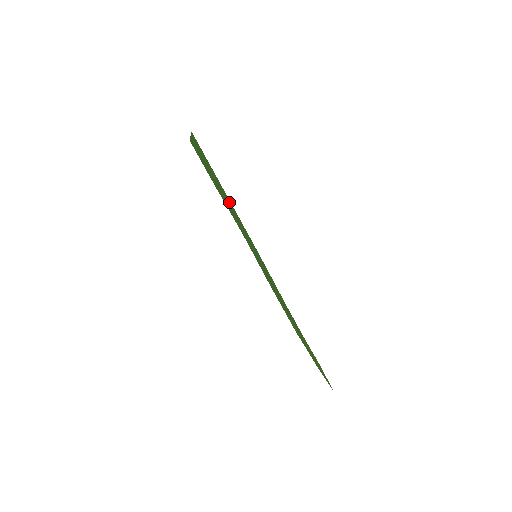
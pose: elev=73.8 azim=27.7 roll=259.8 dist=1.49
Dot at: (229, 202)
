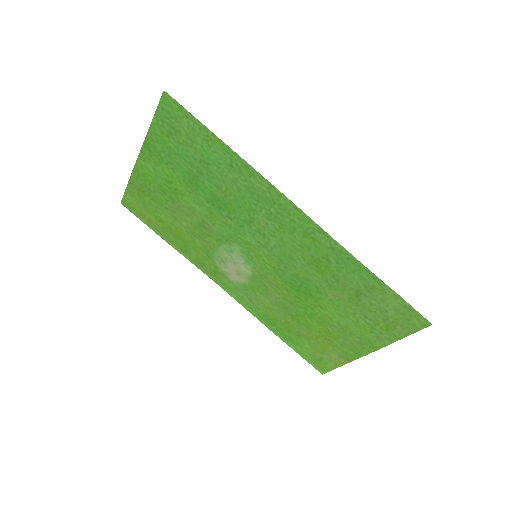
Dot at: (222, 165)
